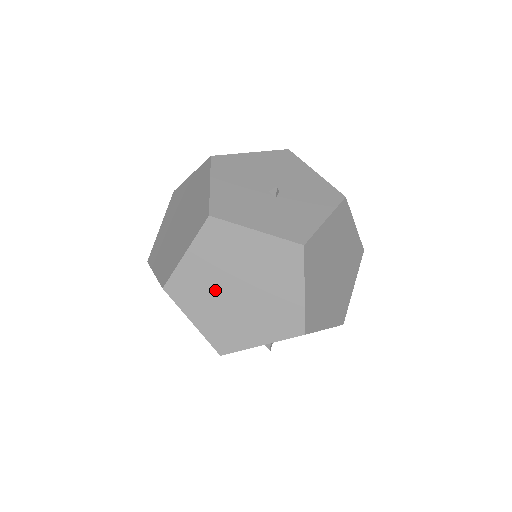
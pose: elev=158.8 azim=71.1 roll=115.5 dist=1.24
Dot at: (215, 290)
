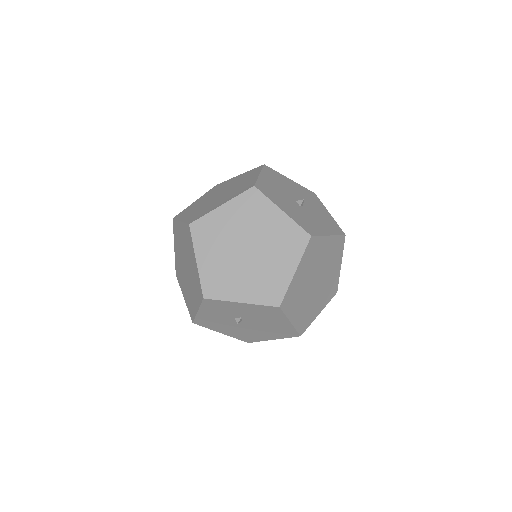
Dot at: (229, 242)
